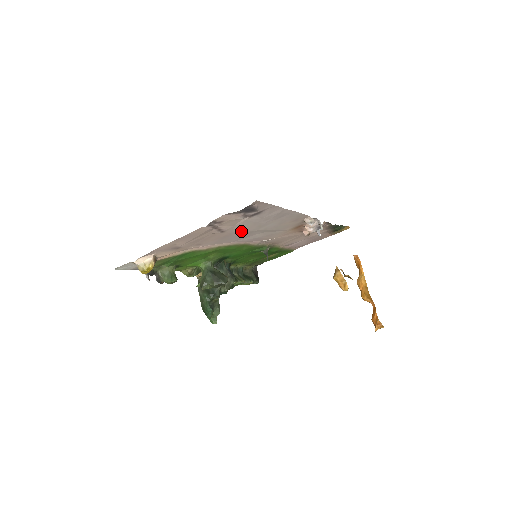
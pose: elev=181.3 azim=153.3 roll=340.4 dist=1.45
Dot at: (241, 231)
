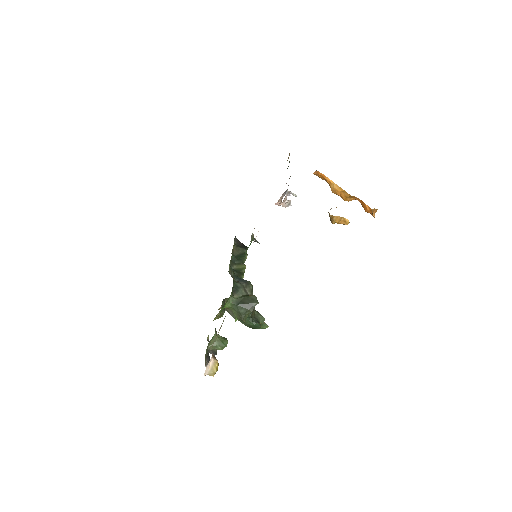
Dot at: occluded
